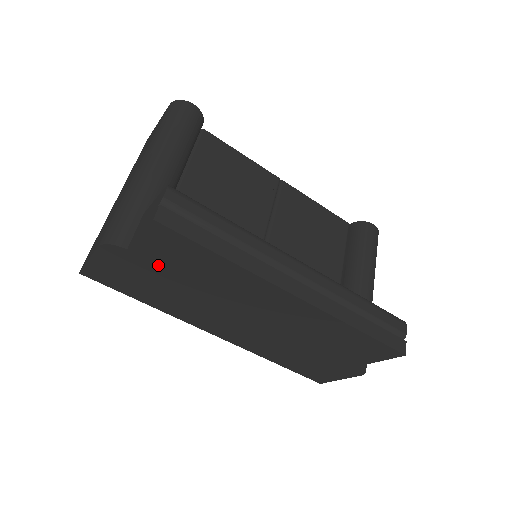
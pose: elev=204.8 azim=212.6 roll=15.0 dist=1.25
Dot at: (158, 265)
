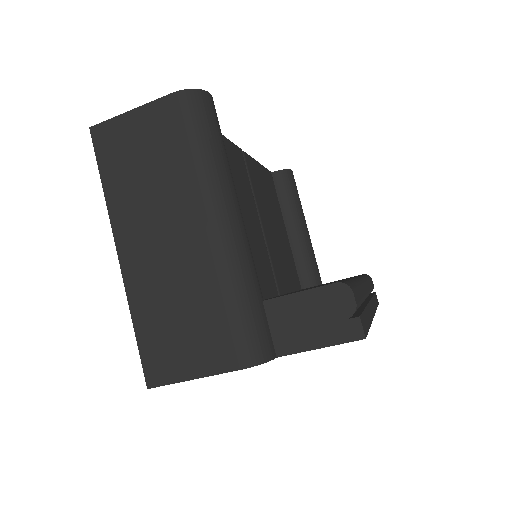
Dot at: occluded
